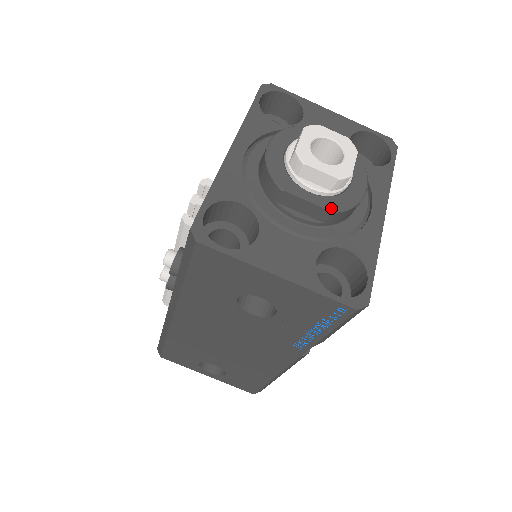
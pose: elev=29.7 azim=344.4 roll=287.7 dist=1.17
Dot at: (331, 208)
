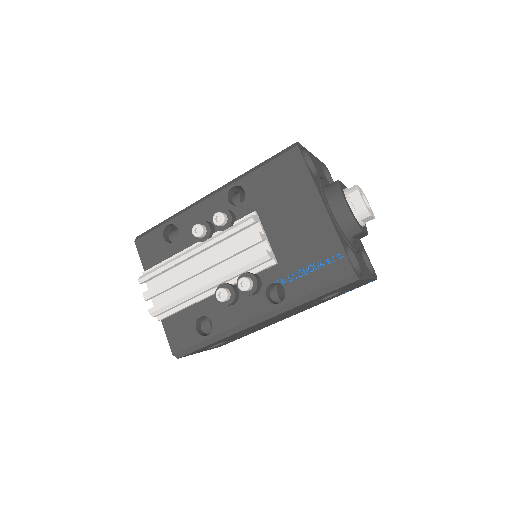
Dot at: (367, 233)
